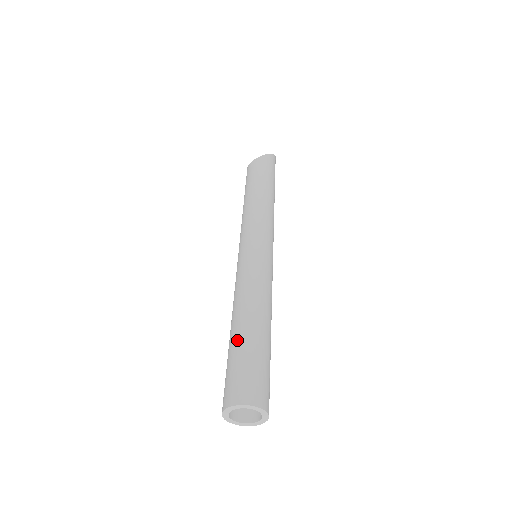
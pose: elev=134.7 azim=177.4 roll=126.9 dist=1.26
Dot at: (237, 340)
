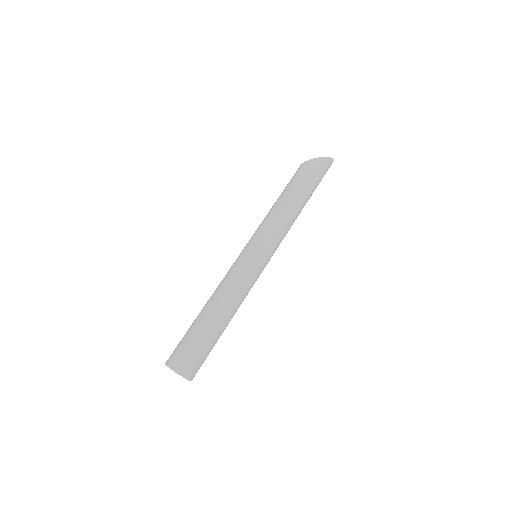
Dot at: (194, 321)
